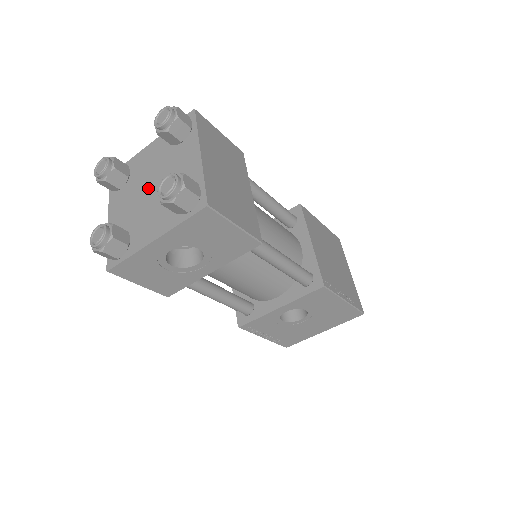
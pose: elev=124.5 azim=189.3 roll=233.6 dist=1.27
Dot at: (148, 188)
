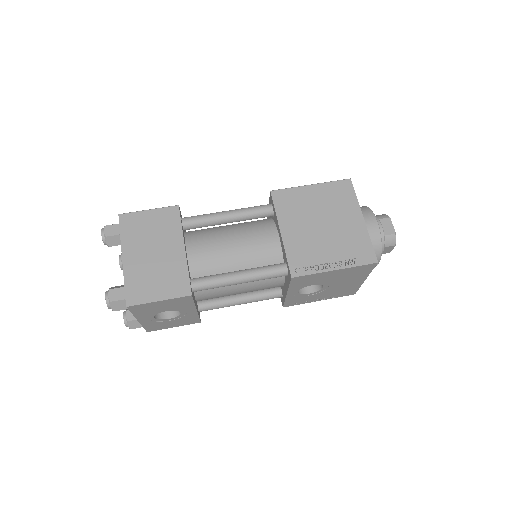
Dot at: occluded
